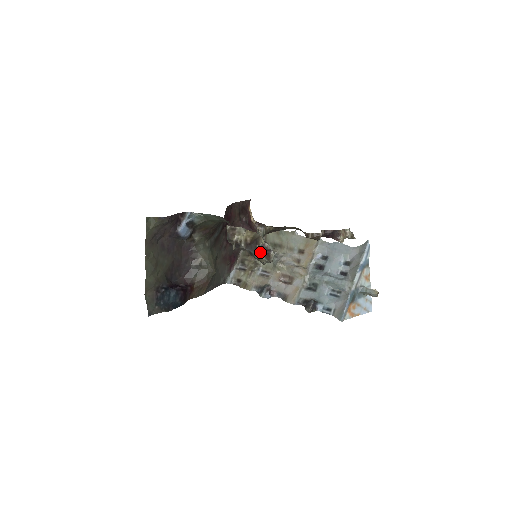
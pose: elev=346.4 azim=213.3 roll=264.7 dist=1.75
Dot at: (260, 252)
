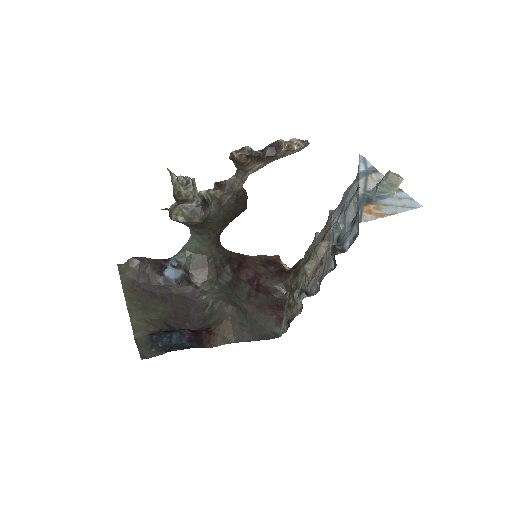
Dot at: (175, 184)
